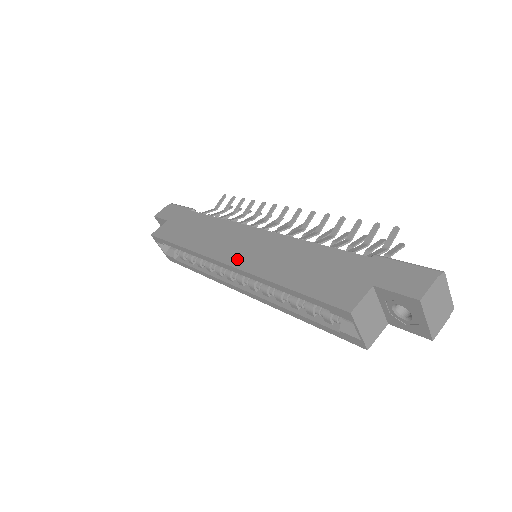
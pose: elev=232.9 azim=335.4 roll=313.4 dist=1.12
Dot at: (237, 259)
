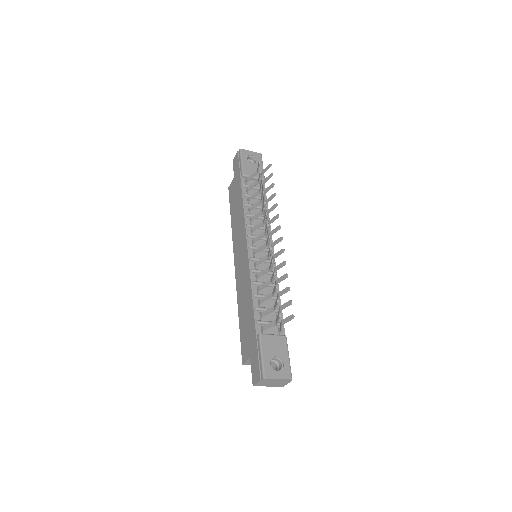
Dot at: (237, 269)
